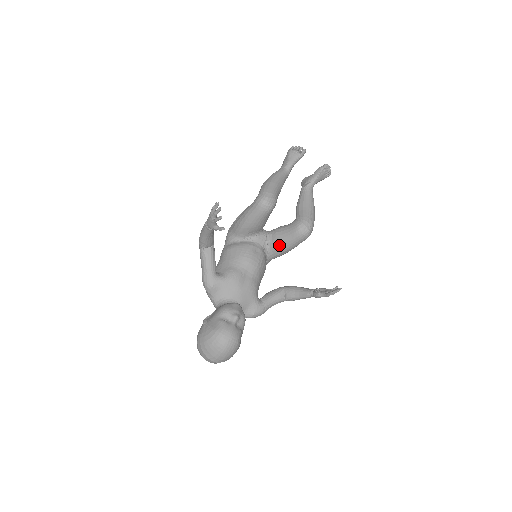
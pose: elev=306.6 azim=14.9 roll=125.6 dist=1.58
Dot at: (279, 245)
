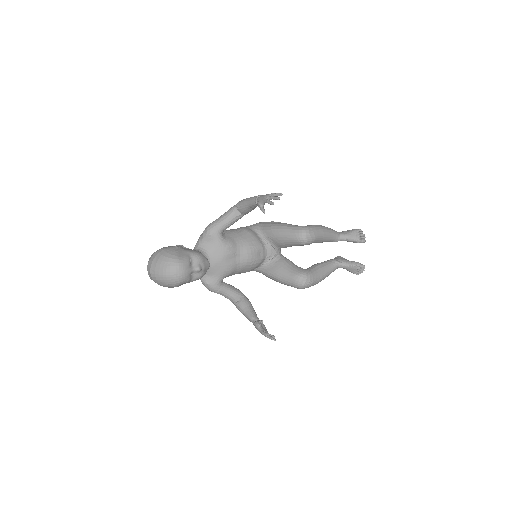
Dot at: (276, 269)
